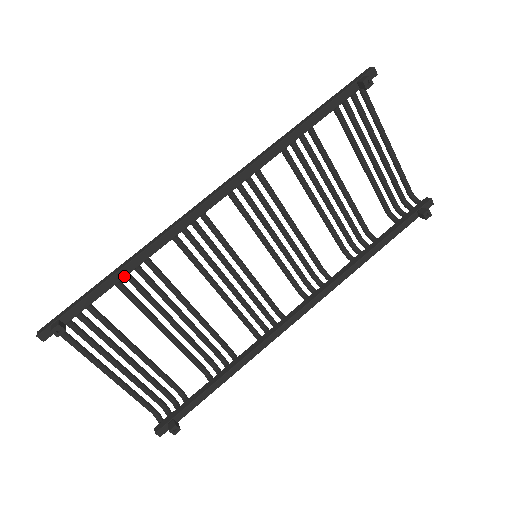
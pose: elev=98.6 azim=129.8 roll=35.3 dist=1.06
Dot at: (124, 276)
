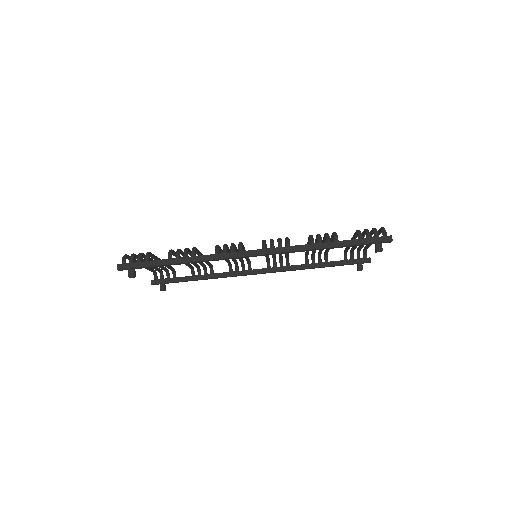
Dot at: (179, 264)
